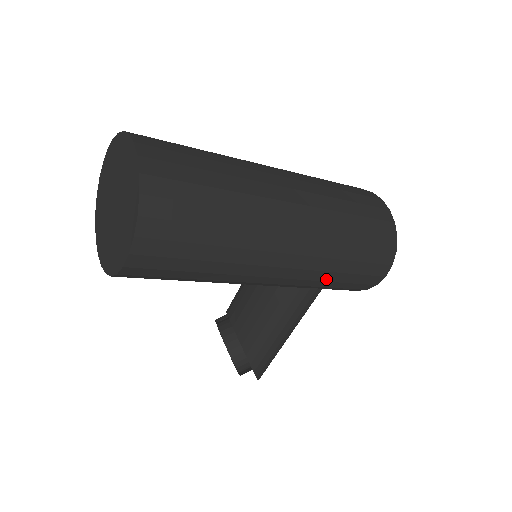
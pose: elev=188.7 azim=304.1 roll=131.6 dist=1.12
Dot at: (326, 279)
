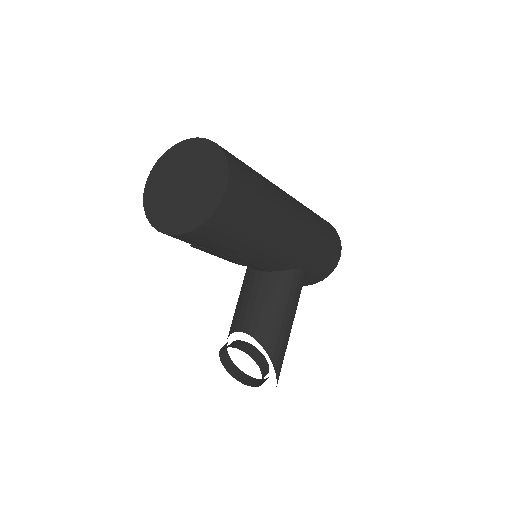
Dot at: (314, 250)
